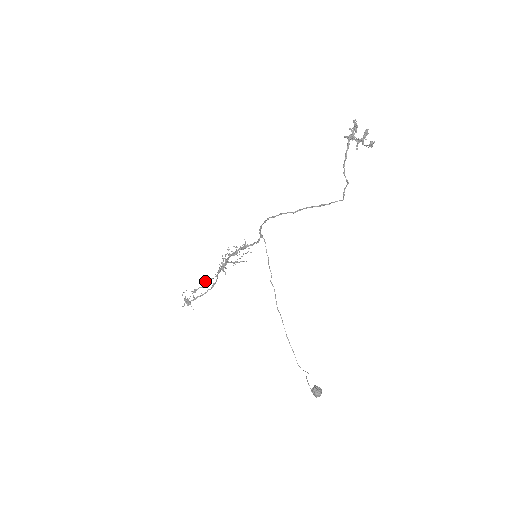
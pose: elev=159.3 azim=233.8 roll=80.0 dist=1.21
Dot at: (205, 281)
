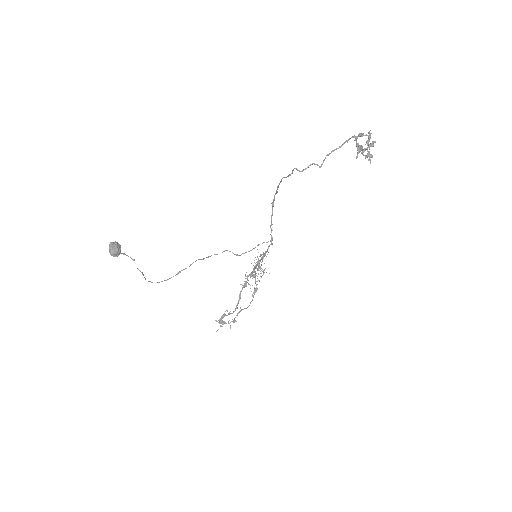
Dot at: (242, 309)
